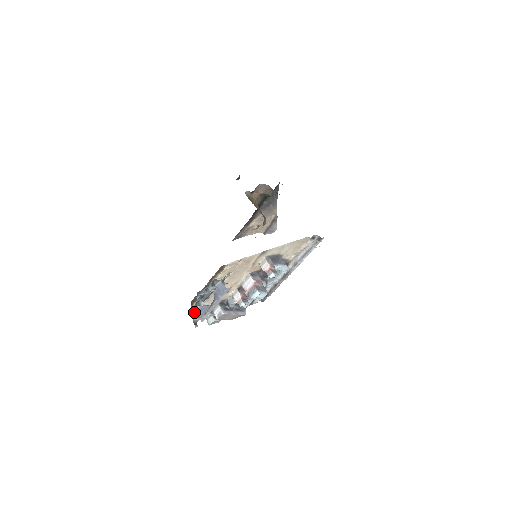
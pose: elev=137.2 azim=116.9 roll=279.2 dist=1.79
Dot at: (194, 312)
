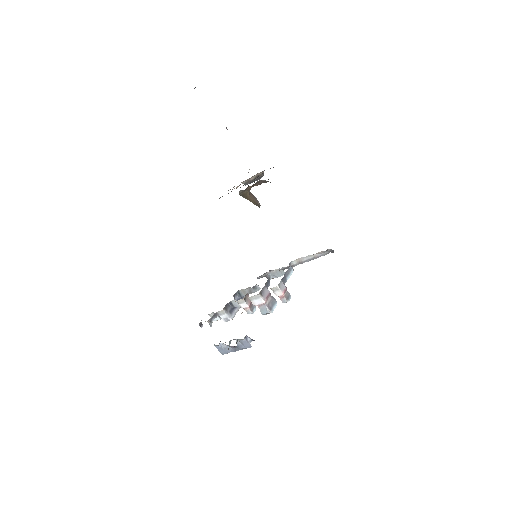
Dot at: occluded
